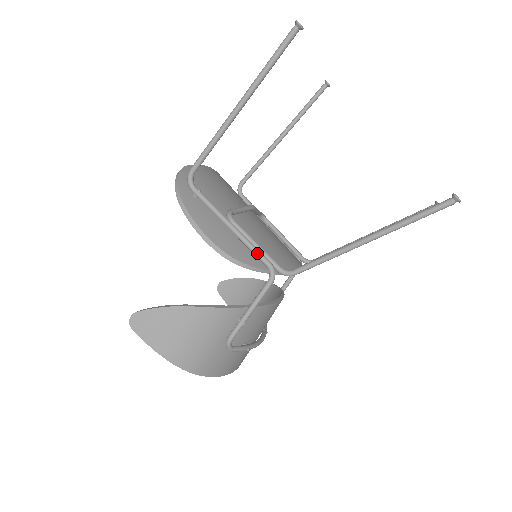
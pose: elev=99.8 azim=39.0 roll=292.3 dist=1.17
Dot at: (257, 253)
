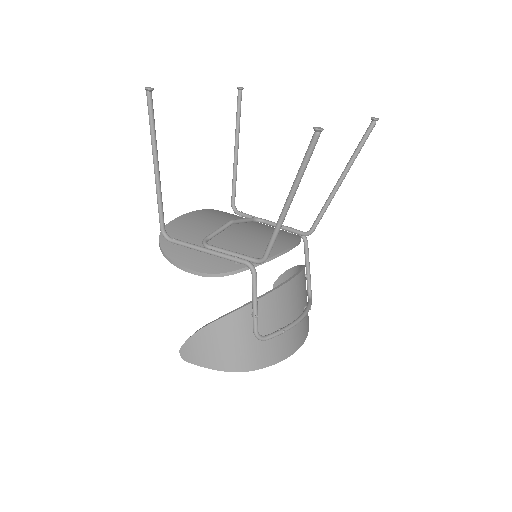
Dot at: (232, 259)
